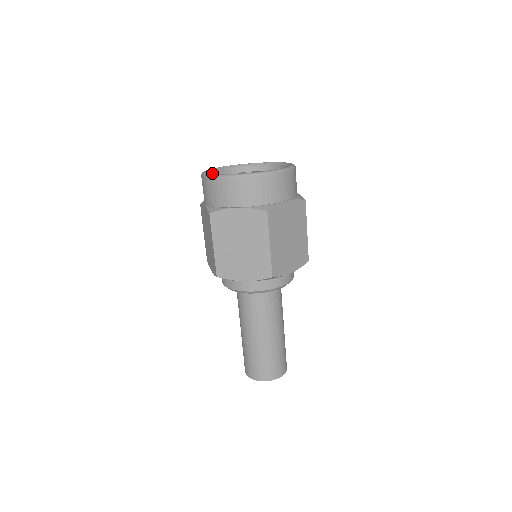
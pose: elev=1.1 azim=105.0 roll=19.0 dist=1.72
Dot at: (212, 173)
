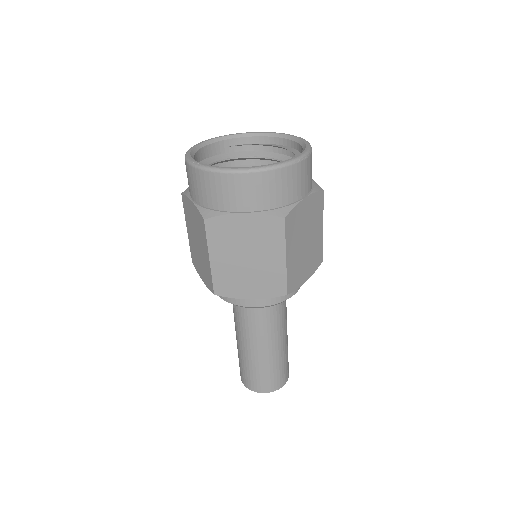
Dot at: (196, 153)
